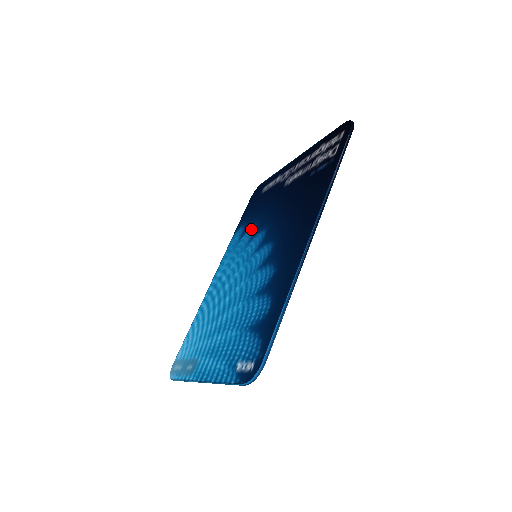
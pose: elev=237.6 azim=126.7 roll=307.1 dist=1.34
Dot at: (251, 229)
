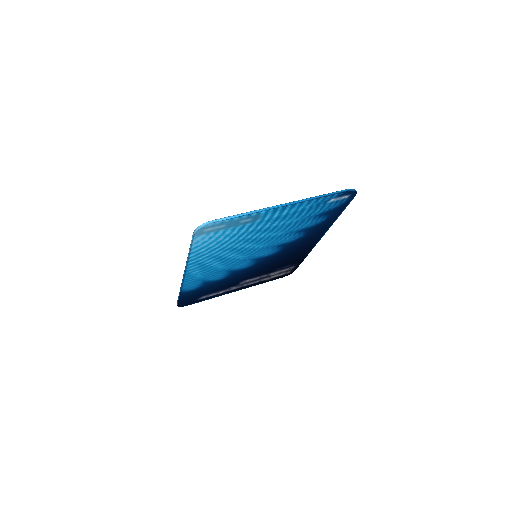
Dot at: occluded
